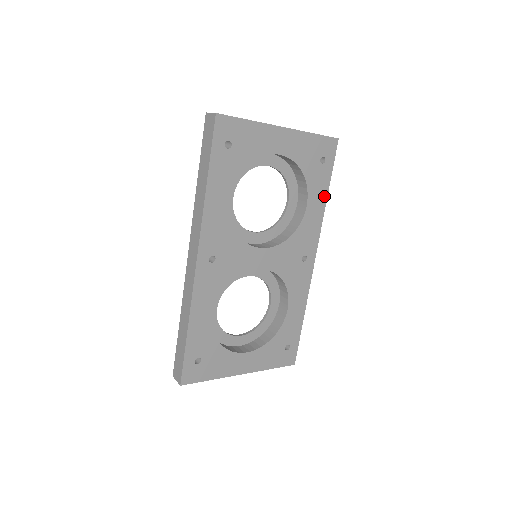
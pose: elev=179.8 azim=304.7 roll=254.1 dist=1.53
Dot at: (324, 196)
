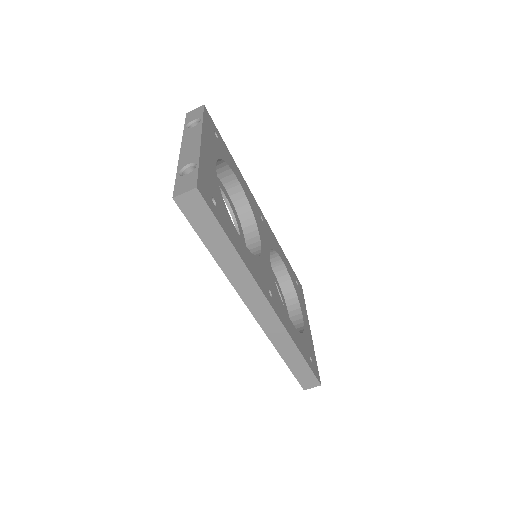
Dot at: (233, 161)
